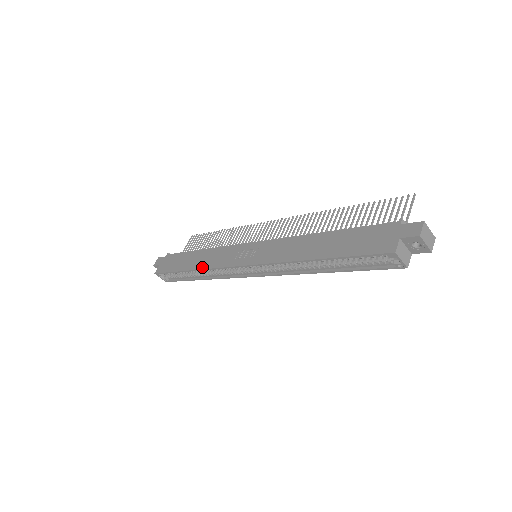
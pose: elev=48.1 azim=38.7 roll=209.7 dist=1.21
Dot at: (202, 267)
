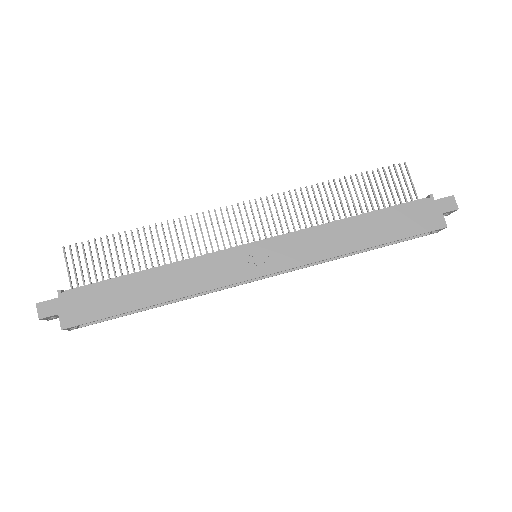
Dot at: (184, 294)
